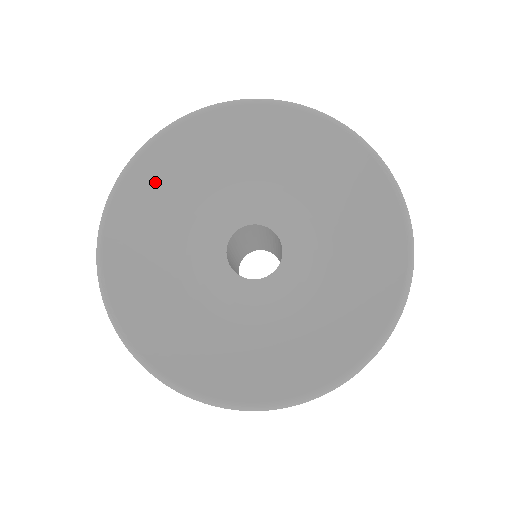
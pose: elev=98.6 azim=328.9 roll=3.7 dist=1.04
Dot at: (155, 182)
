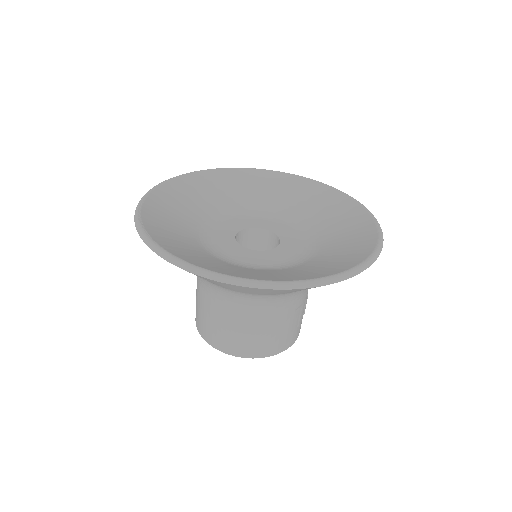
Dot at: (208, 186)
